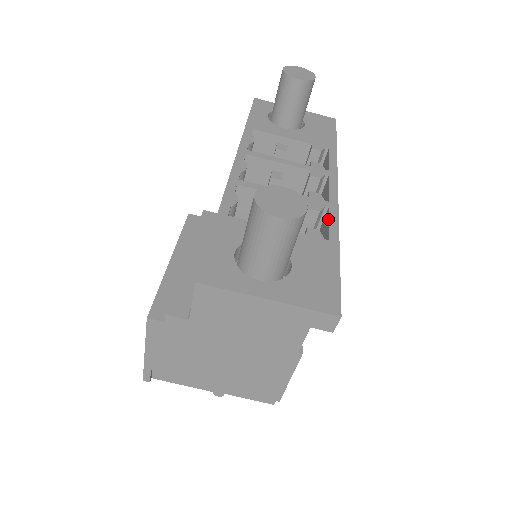
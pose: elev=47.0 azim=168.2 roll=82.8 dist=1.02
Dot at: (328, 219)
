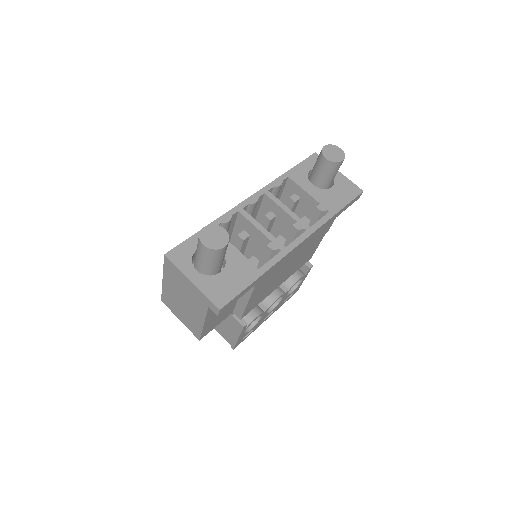
Dot at: (273, 257)
